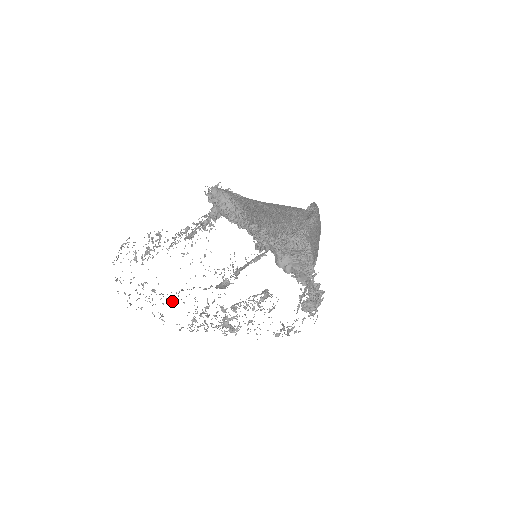
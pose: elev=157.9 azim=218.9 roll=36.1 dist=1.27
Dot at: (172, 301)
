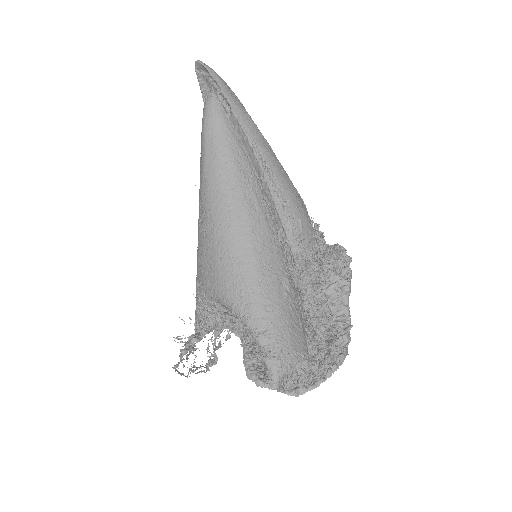
Dot at: occluded
